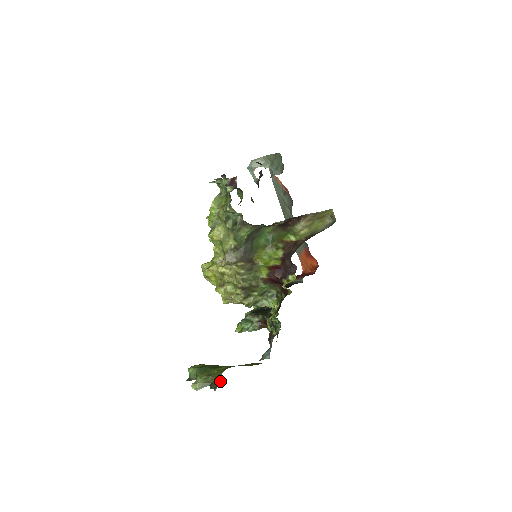
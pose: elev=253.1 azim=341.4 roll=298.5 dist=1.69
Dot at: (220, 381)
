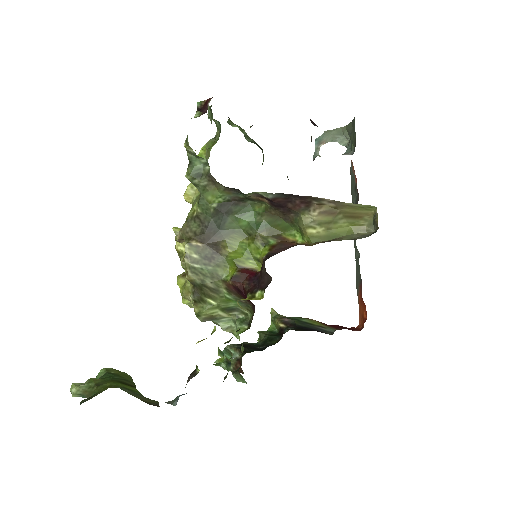
Dot at: occluded
